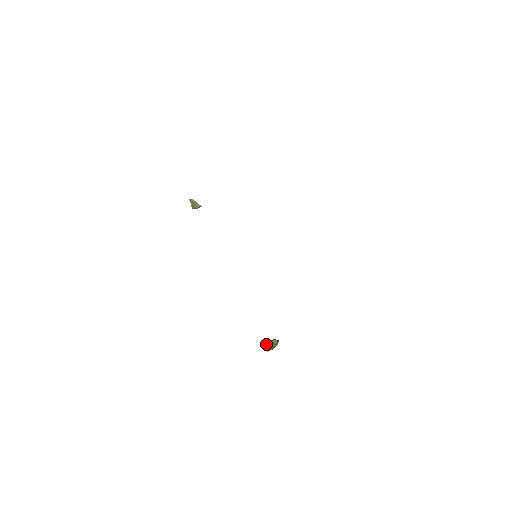
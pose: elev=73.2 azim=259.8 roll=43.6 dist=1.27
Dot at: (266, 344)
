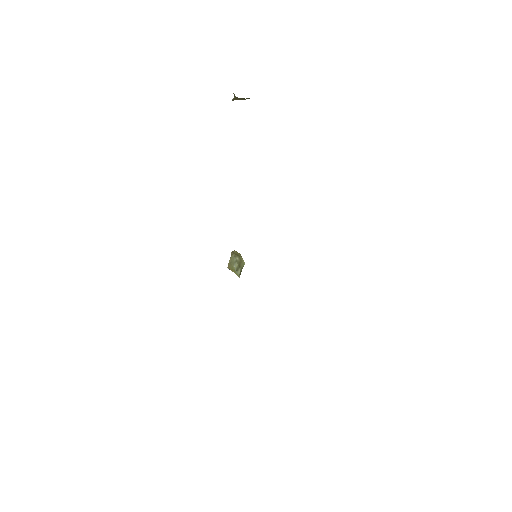
Dot at: (231, 266)
